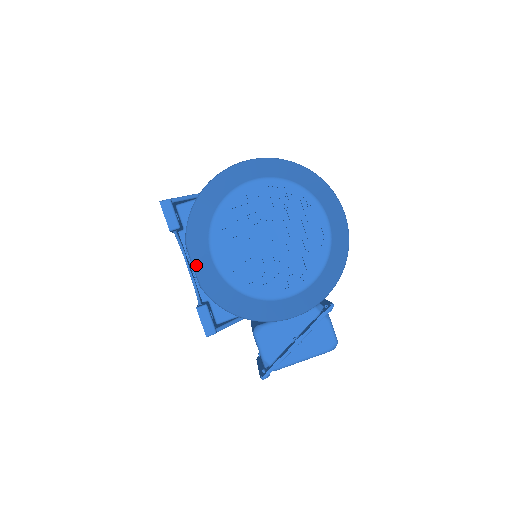
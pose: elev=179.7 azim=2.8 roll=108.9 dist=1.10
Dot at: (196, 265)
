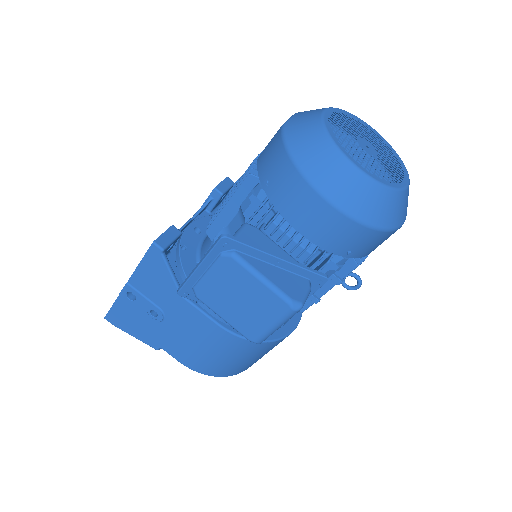
Dot at: (298, 114)
